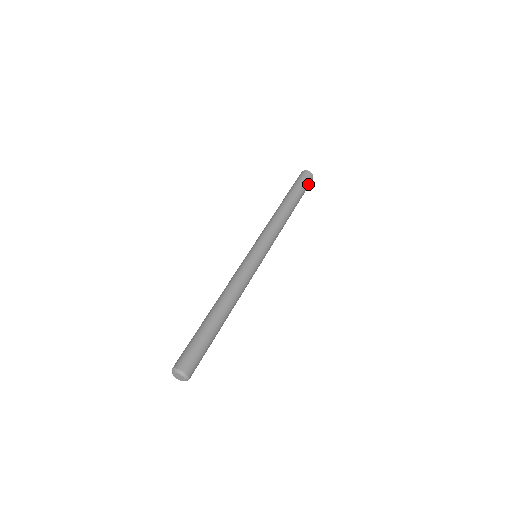
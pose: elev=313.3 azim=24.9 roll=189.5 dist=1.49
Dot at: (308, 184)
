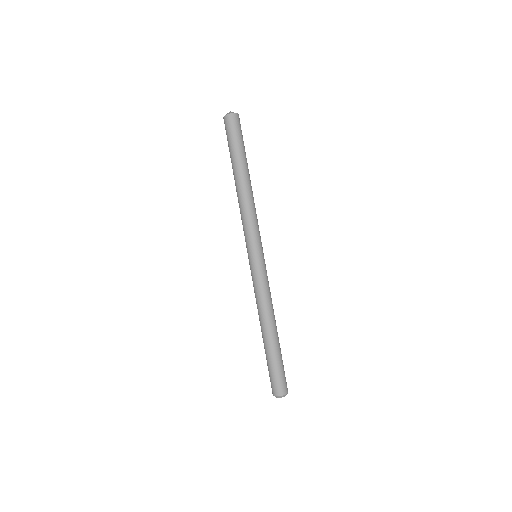
Dot at: (236, 130)
